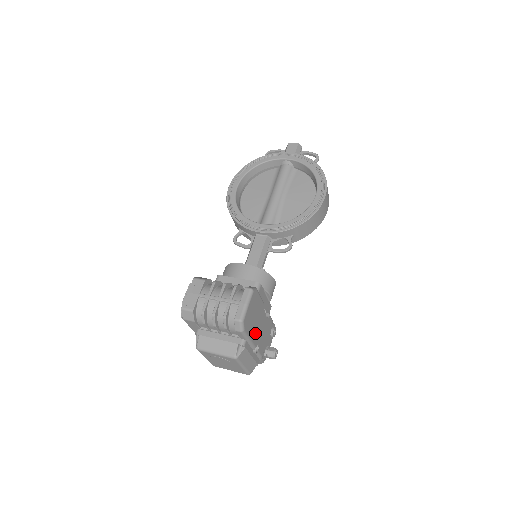
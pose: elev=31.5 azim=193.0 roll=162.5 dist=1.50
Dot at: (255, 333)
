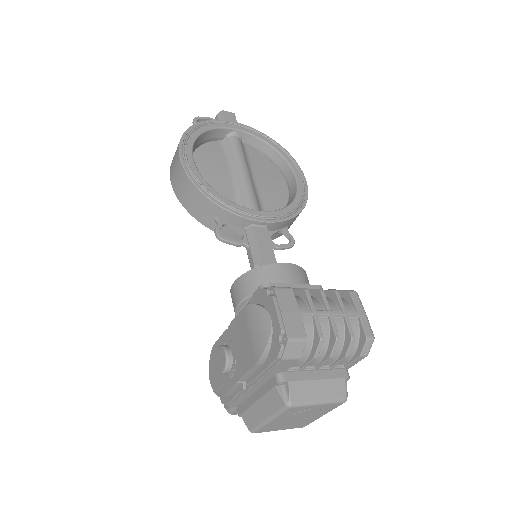
Dot at: occluded
